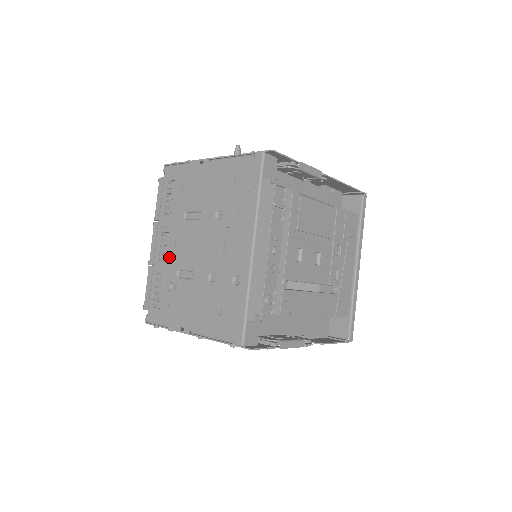
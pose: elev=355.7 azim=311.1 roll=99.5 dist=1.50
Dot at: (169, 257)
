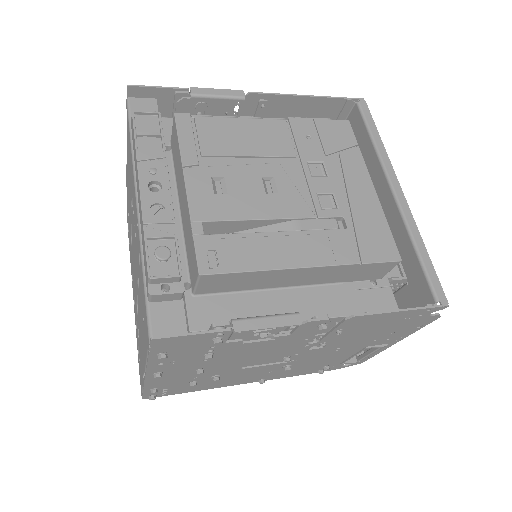
Dot at: occluded
